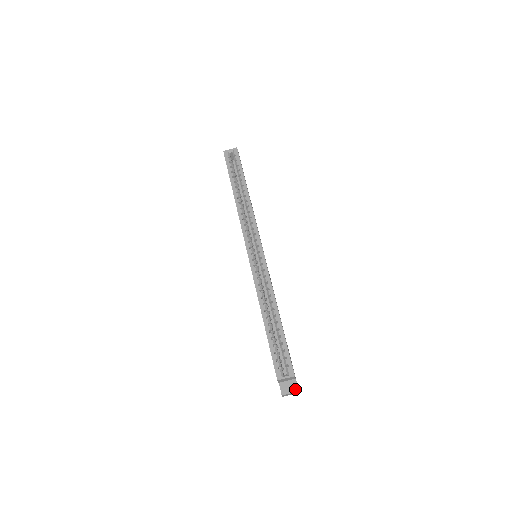
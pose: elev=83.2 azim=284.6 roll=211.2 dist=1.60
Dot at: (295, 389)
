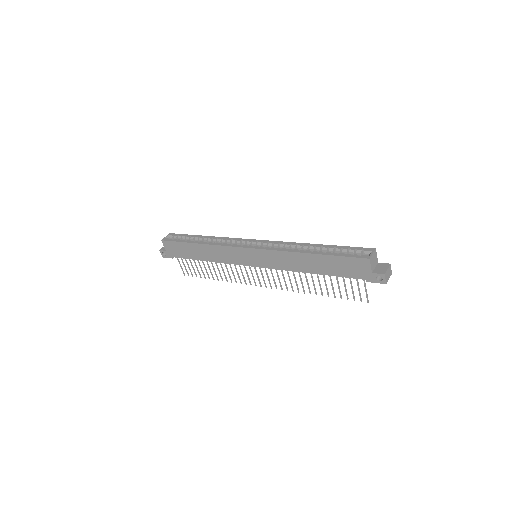
Dot at: (387, 265)
